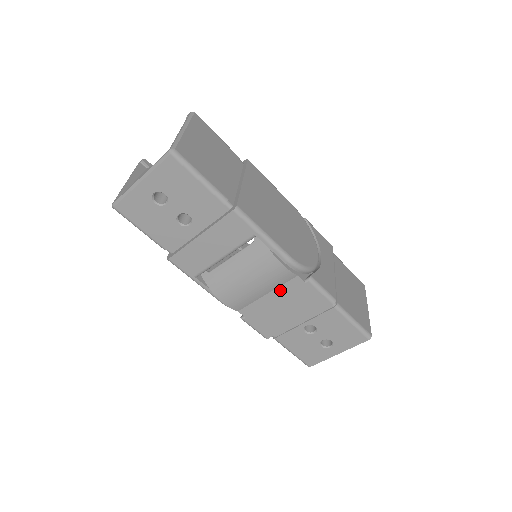
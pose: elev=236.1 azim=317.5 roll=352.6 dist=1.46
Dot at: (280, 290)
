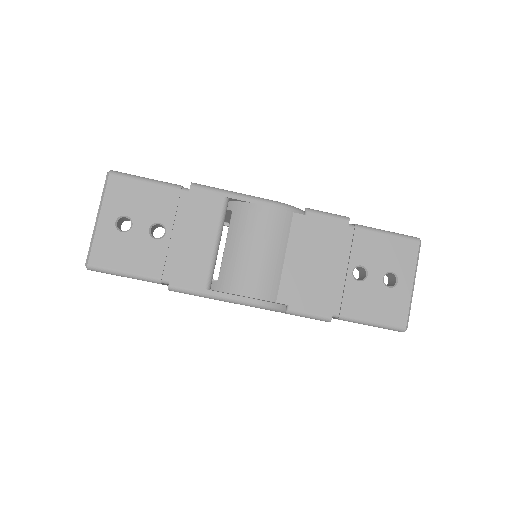
Dot at: (292, 242)
